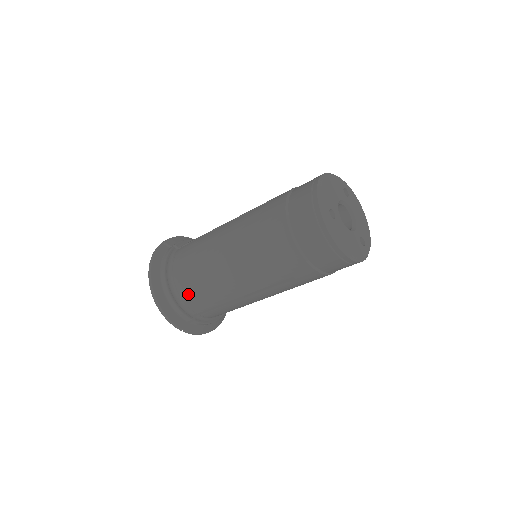
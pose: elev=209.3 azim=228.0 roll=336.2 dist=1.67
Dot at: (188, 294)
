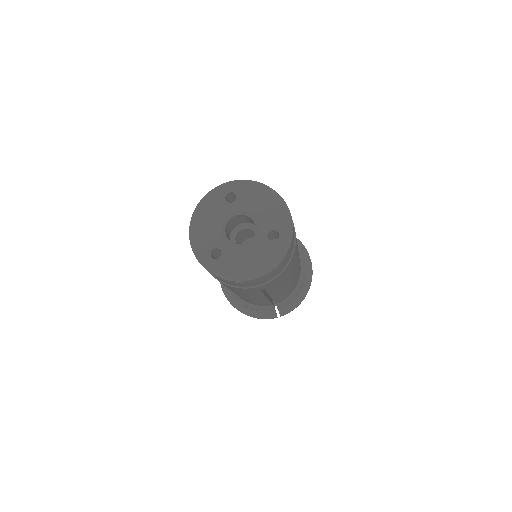
Dot at: occluded
